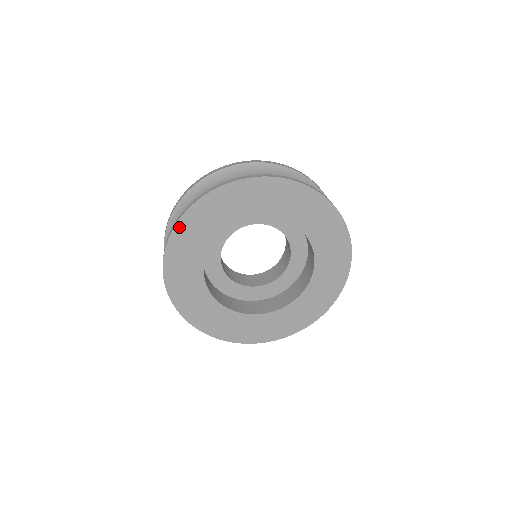
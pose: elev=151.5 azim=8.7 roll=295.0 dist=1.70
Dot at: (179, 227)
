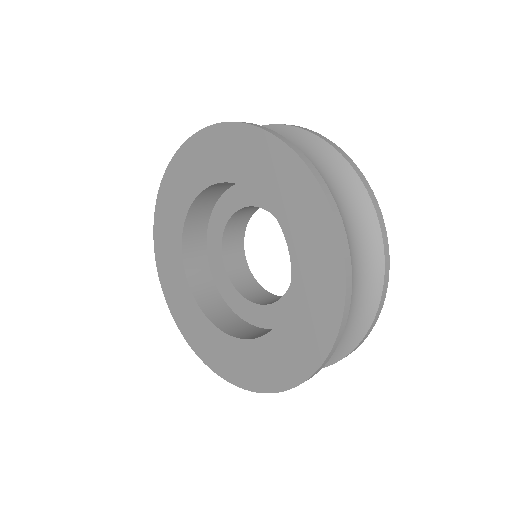
Dot at: (227, 128)
